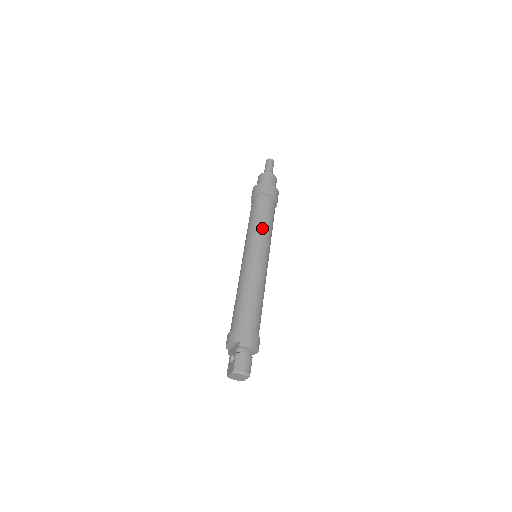
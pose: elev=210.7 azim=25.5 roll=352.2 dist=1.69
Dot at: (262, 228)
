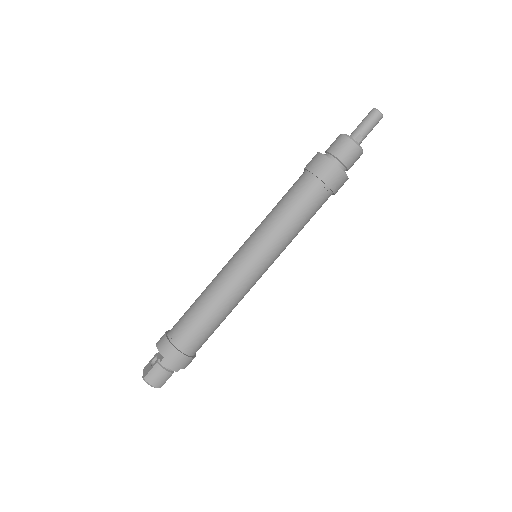
Dot at: (280, 231)
